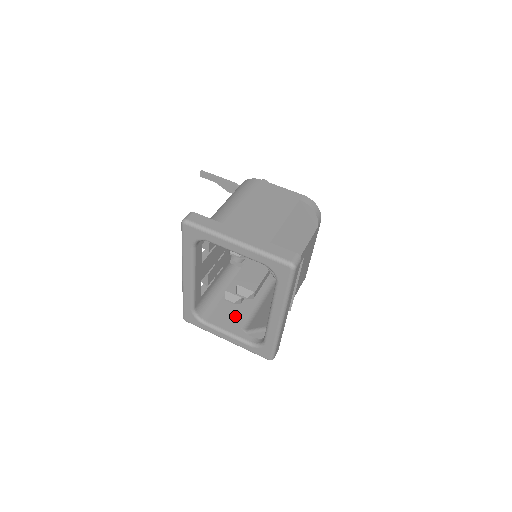
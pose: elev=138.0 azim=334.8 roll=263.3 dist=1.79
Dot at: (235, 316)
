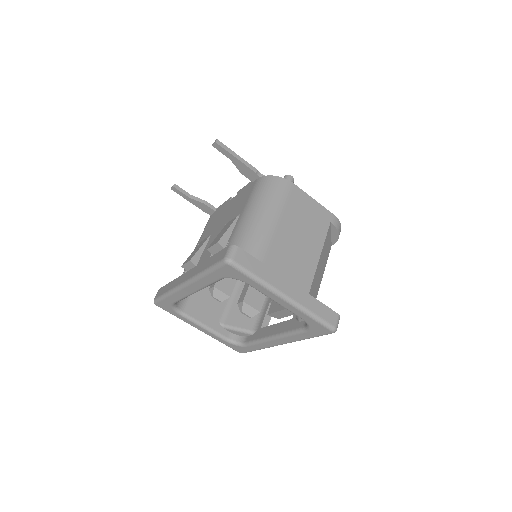
Dot at: (212, 305)
